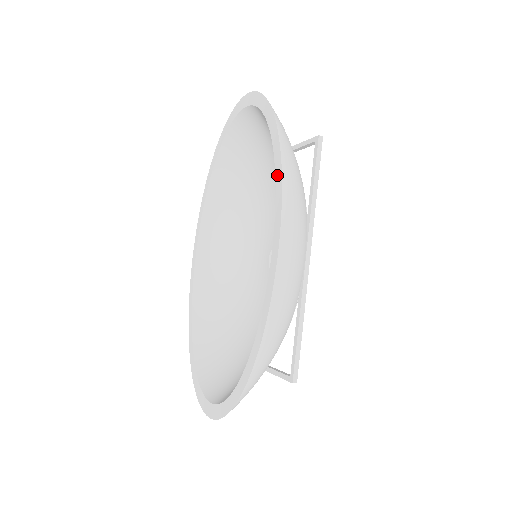
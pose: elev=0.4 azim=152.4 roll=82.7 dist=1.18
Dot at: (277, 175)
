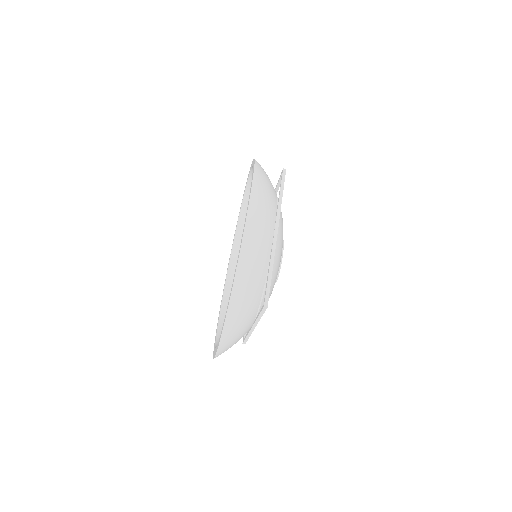
Dot at: (251, 183)
